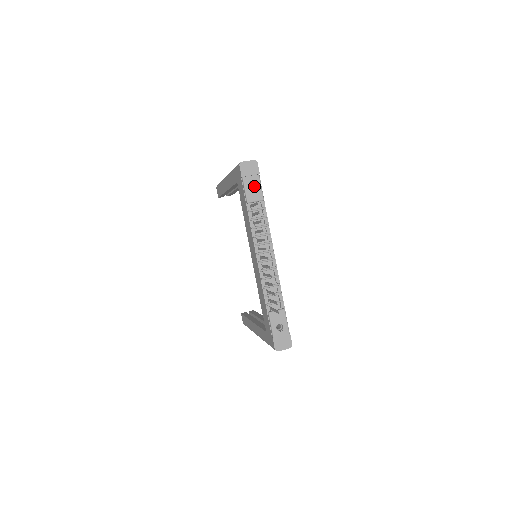
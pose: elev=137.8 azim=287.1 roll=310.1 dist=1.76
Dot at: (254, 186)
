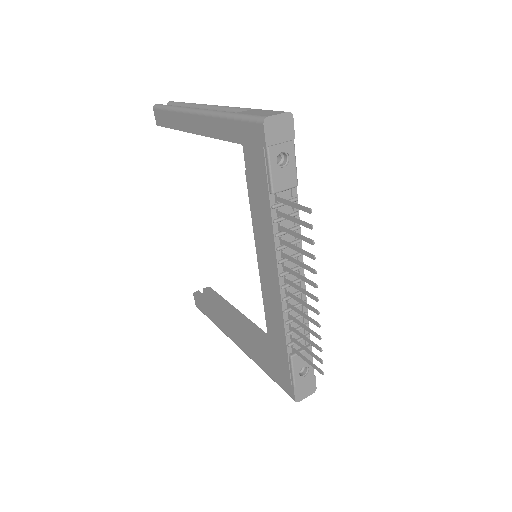
Dot at: (282, 160)
